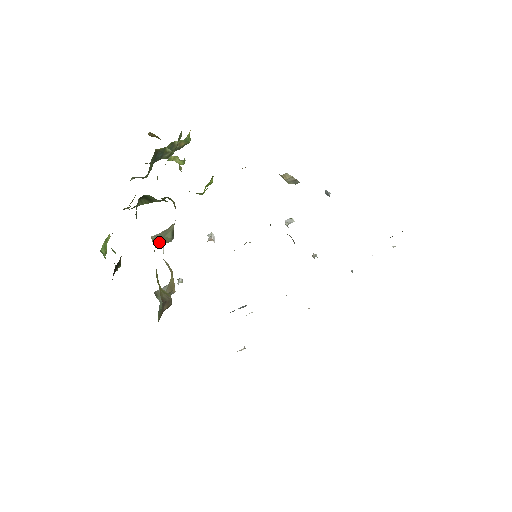
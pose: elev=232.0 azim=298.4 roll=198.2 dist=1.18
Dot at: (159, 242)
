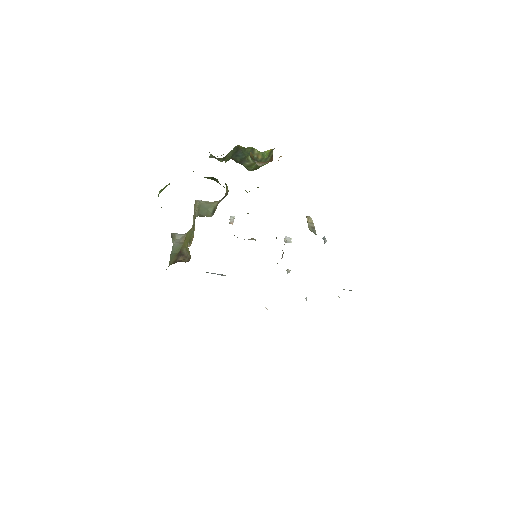
Dot at: (202, 211)
